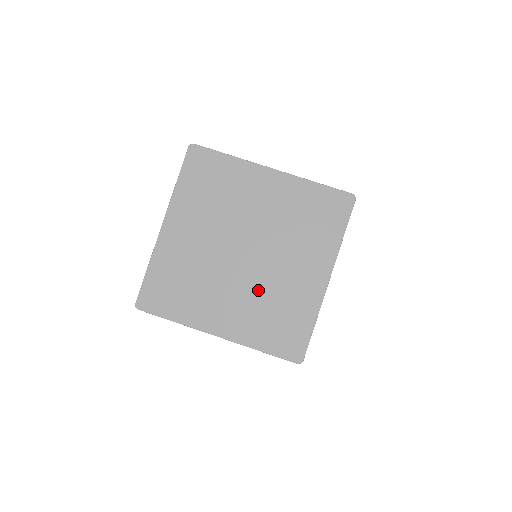
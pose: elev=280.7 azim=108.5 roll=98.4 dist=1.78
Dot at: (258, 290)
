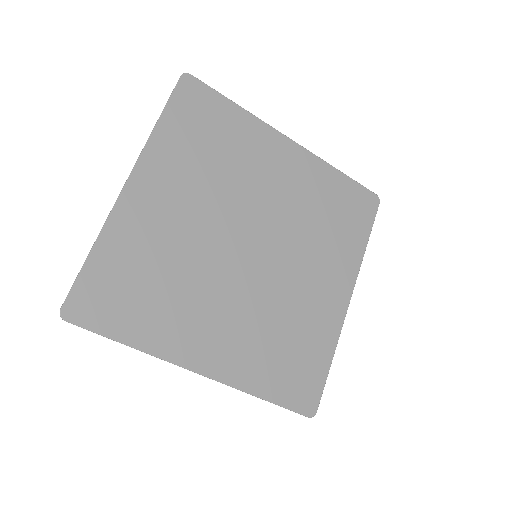
Dot at: (264, 305)
